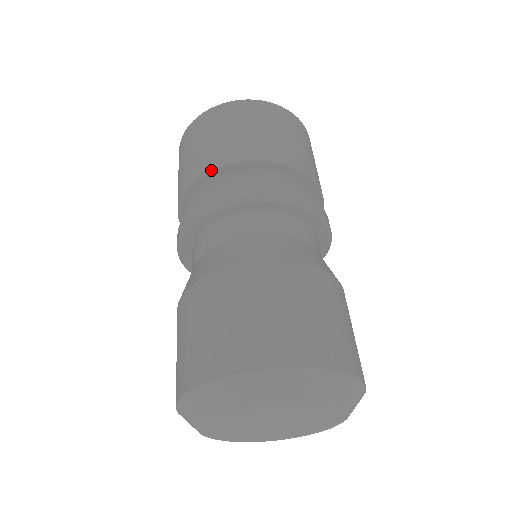
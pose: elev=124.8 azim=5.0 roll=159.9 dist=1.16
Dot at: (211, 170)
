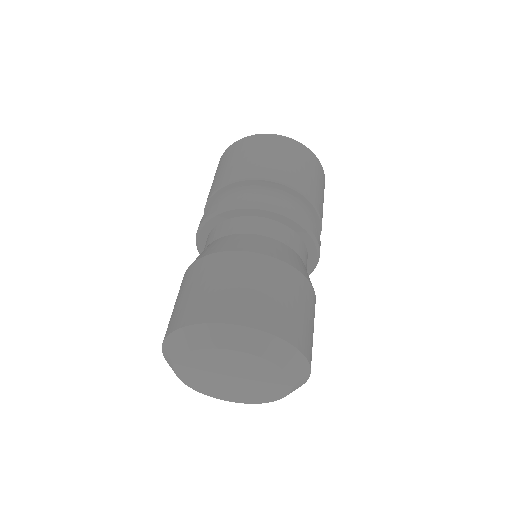
Dot at: (208, 200)
